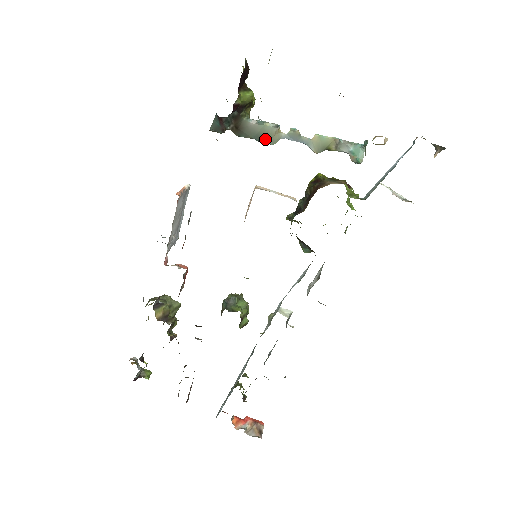
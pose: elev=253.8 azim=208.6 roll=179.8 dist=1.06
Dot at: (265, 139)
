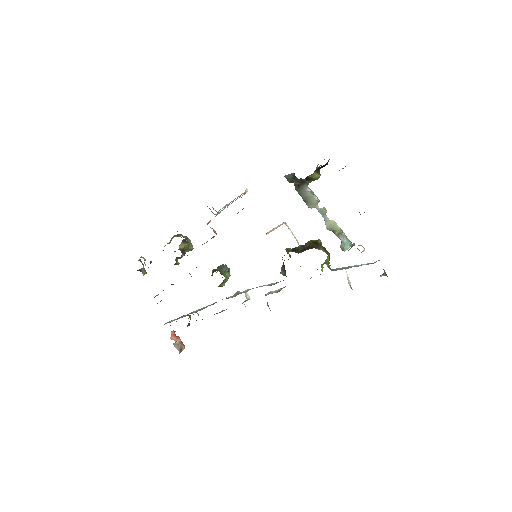
Dot at: (308, 202)
